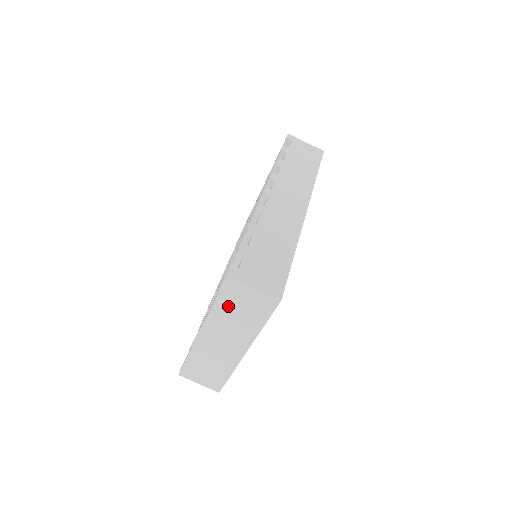
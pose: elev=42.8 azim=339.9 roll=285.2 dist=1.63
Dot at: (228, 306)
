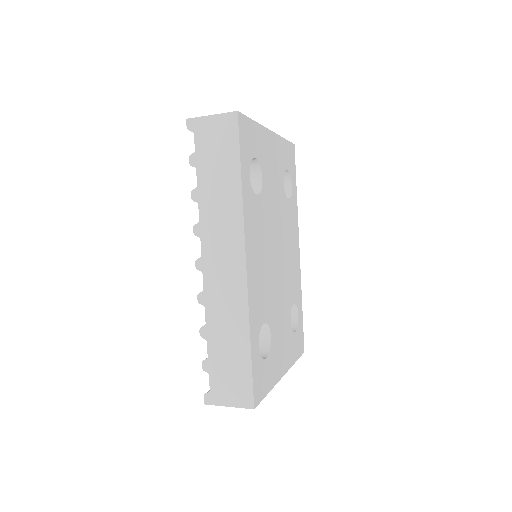
Dot at: occluded
